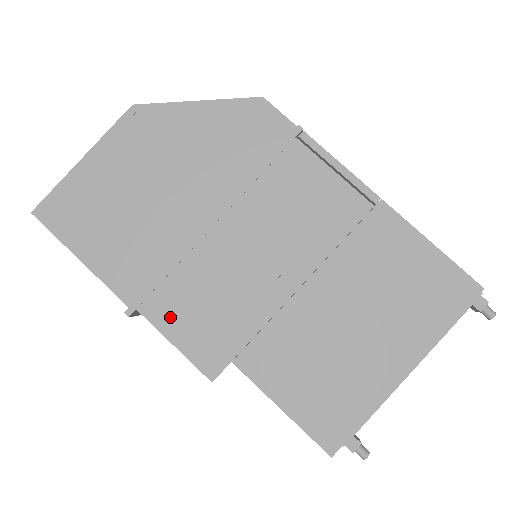
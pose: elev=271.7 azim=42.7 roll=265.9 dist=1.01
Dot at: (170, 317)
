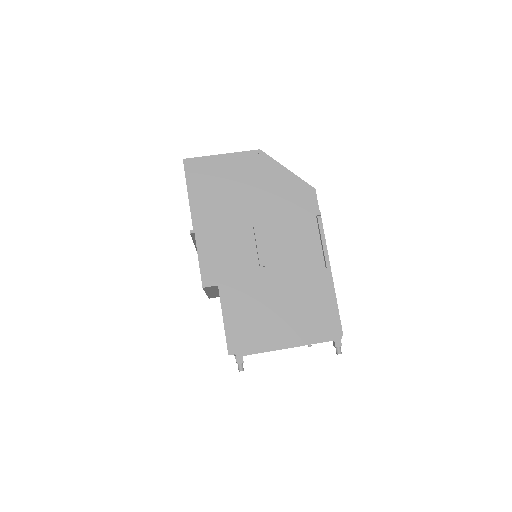
Dot at: (206, 247)
